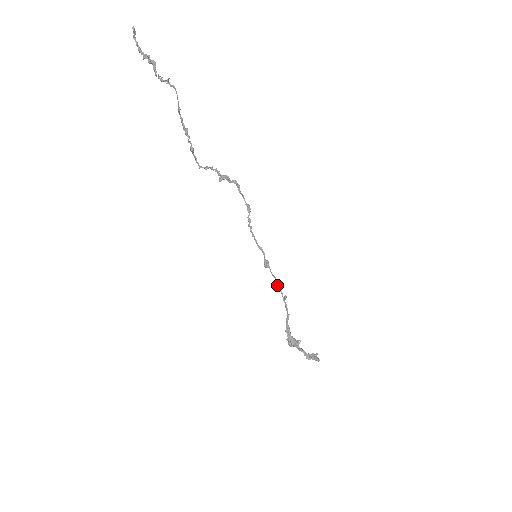
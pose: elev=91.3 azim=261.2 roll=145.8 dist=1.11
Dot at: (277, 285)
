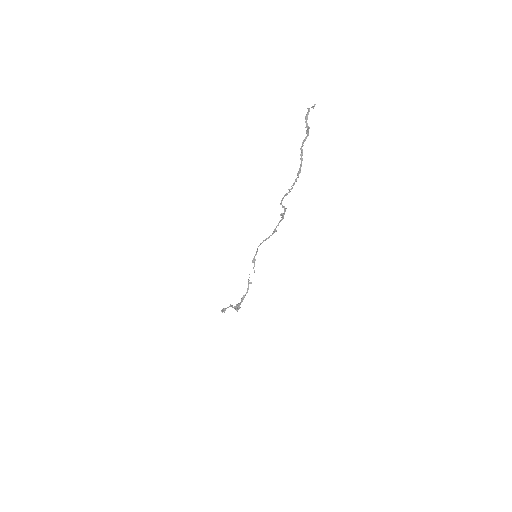
Dot at: occluded
